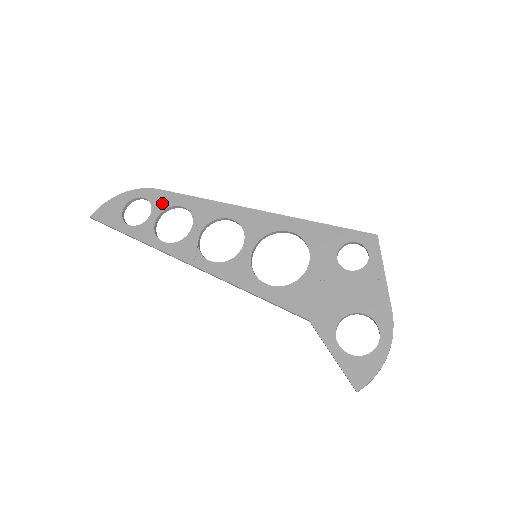
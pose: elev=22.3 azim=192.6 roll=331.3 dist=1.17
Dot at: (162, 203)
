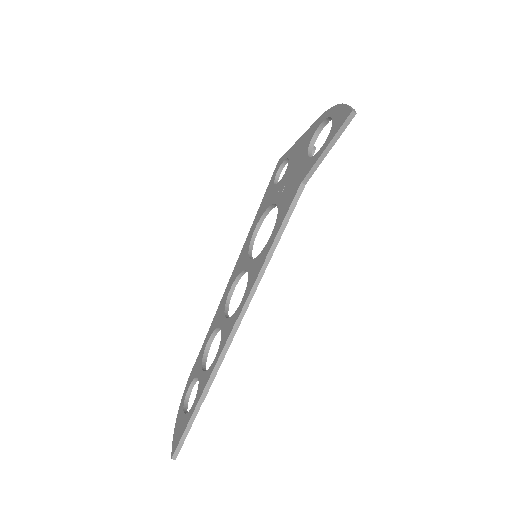
Dot at: (198, 366)
